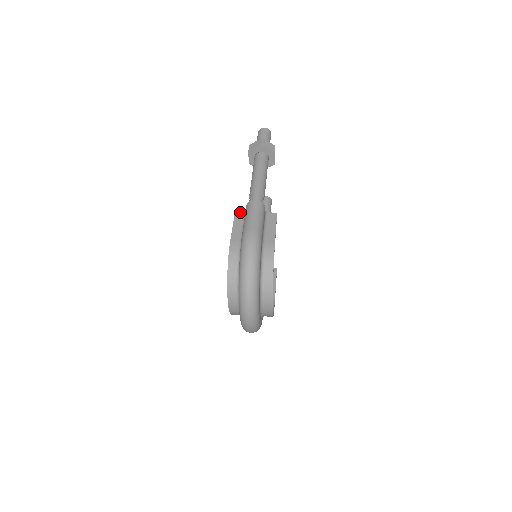
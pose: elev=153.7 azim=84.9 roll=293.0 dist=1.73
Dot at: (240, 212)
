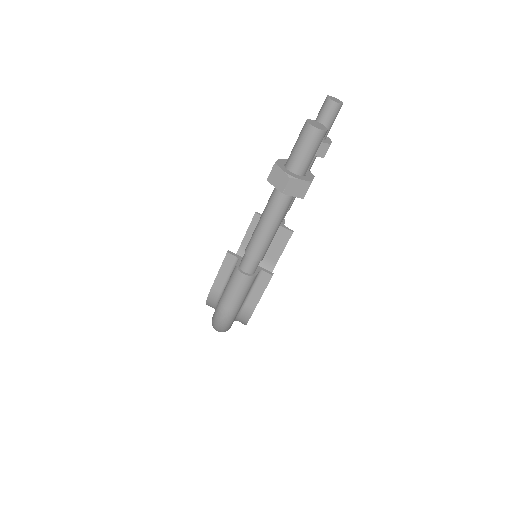
Dot at: (232, 255)
